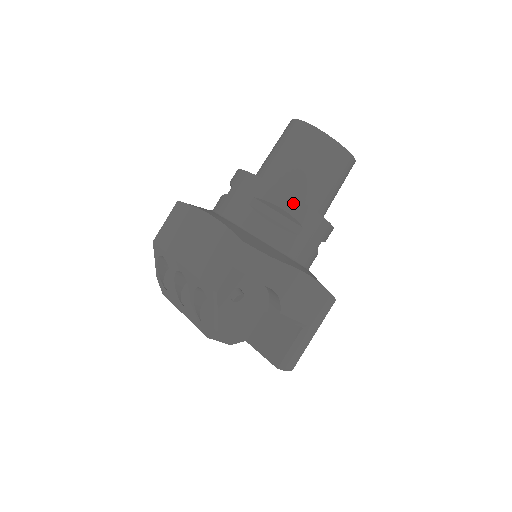
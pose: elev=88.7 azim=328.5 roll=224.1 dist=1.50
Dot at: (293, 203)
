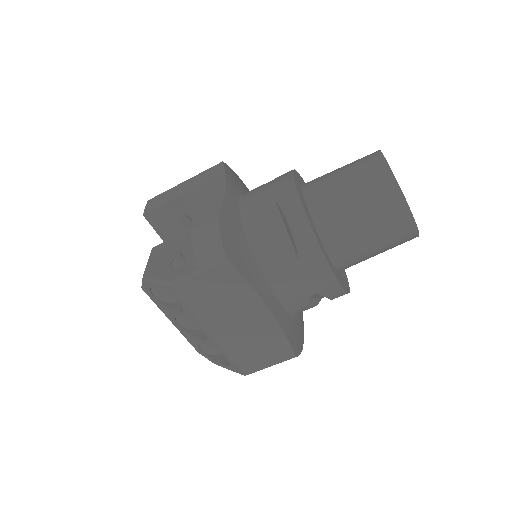
Dot at: occluded
